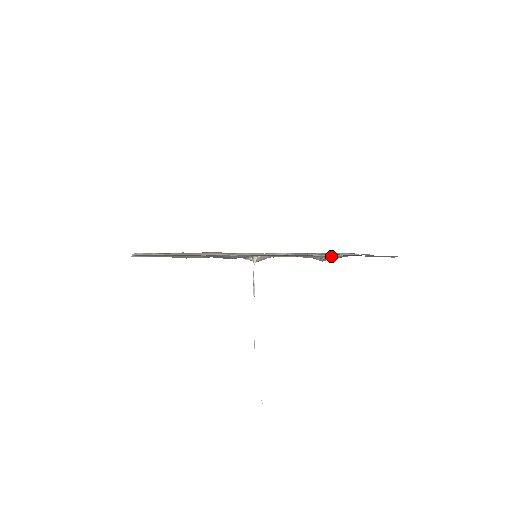
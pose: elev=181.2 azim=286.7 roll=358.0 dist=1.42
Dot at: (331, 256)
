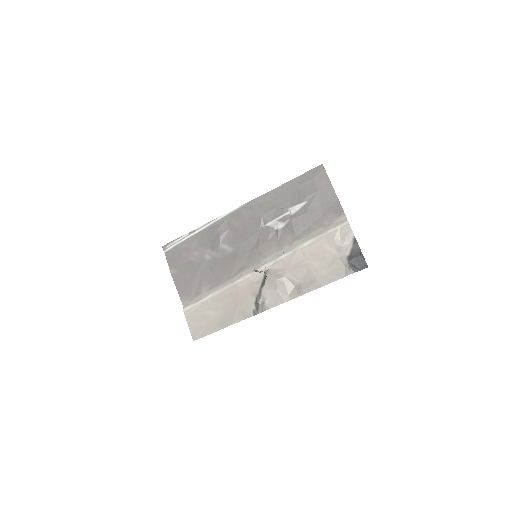
Dot at: (328, 237)
